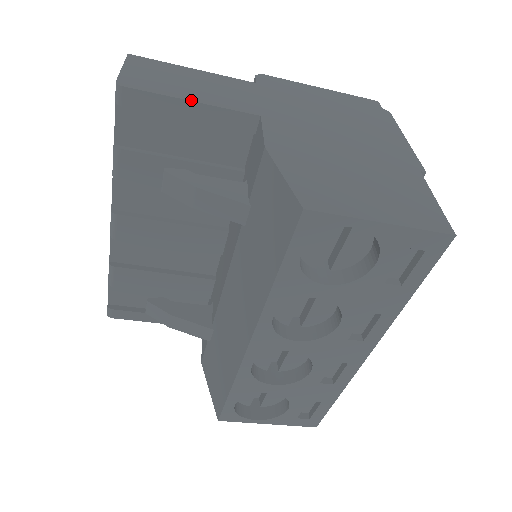
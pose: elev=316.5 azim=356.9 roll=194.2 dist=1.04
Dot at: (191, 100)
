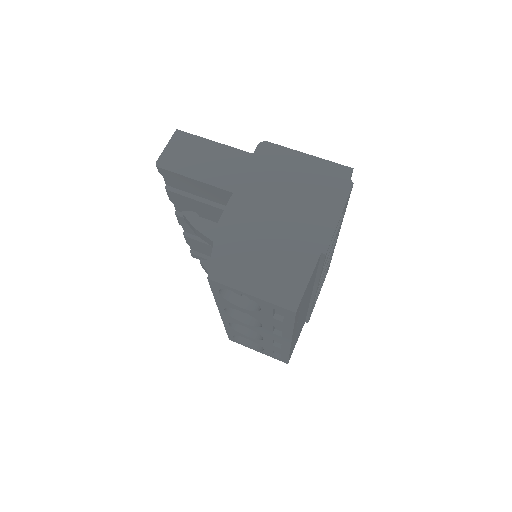
Dot at: (193, 178)
